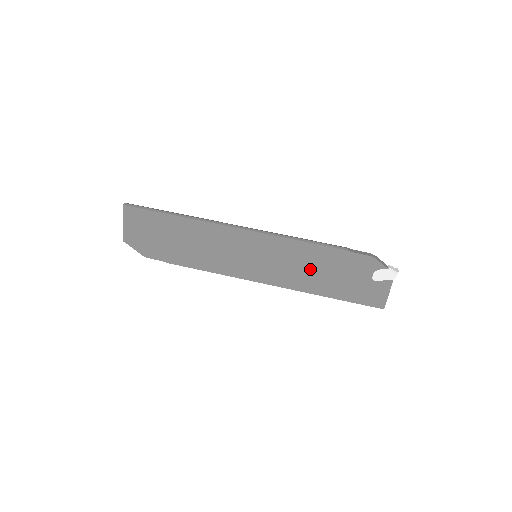
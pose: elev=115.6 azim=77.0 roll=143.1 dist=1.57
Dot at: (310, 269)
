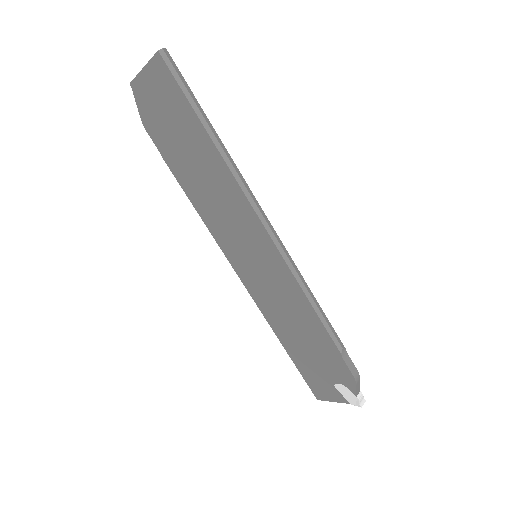
Dot at: (292, 321)
